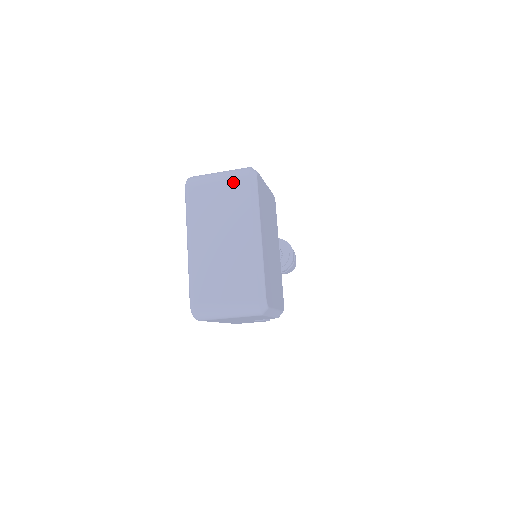
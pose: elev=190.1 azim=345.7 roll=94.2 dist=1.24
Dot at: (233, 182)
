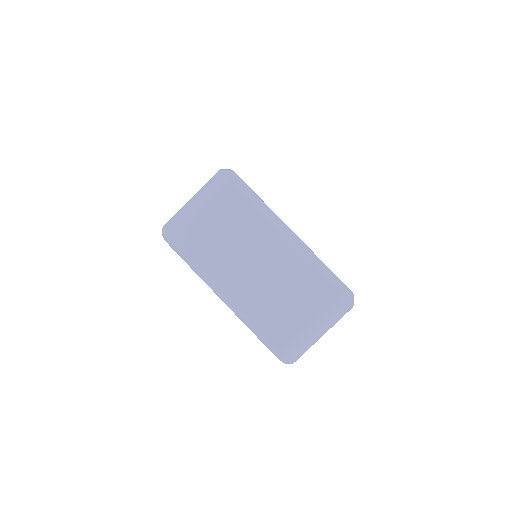
Dot at: (218, 198)
